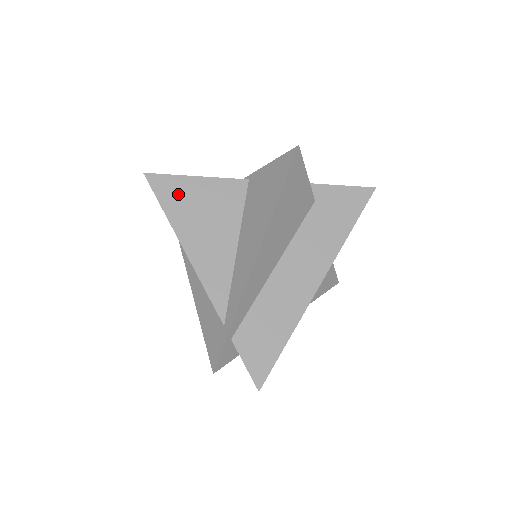
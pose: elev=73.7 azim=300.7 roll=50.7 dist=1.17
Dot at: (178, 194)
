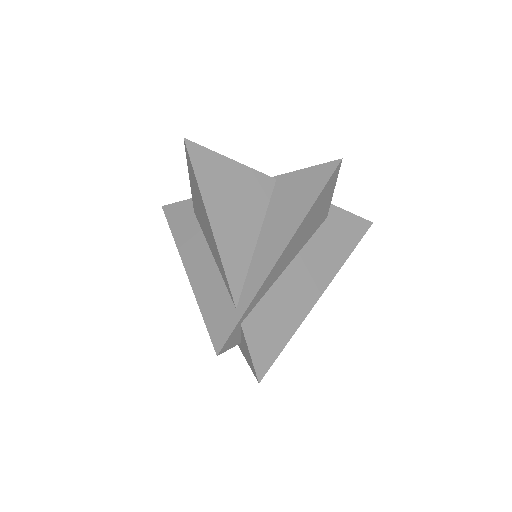
Dot at: (213, 169)
